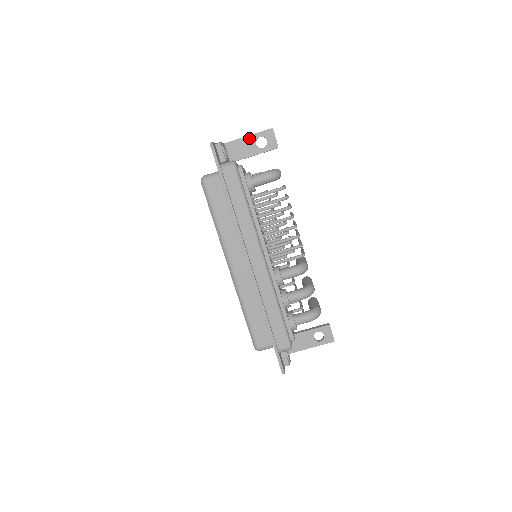
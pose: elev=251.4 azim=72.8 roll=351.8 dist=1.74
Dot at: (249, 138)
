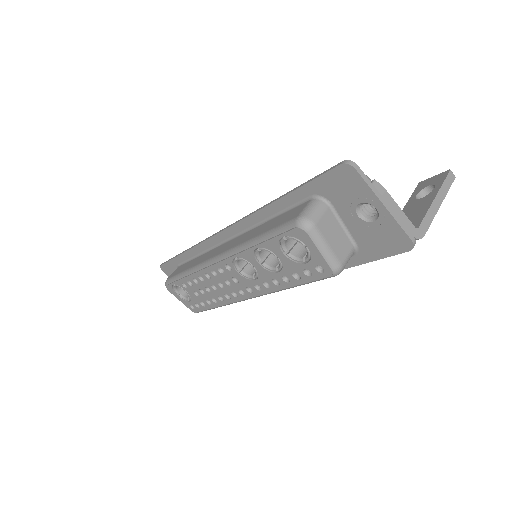
Dot at: occluded
